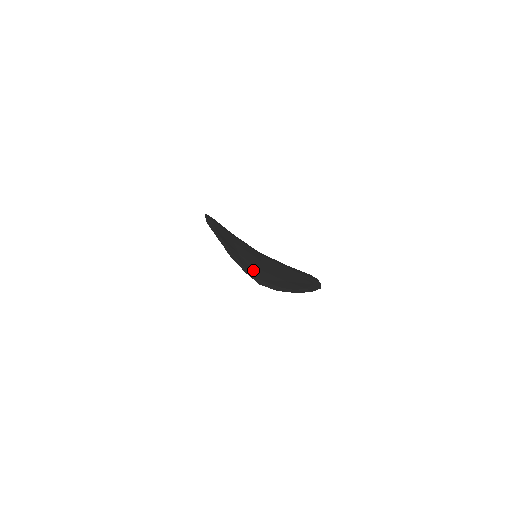
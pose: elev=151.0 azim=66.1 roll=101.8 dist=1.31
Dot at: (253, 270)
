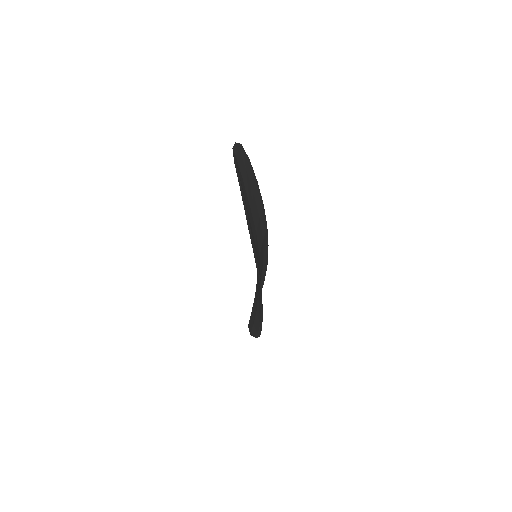
Dot at: (240, 162)
